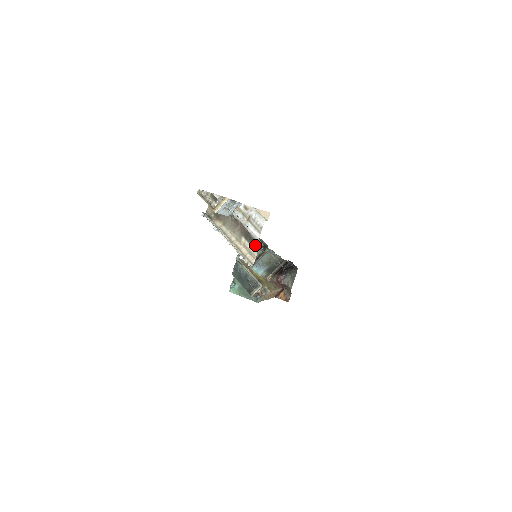
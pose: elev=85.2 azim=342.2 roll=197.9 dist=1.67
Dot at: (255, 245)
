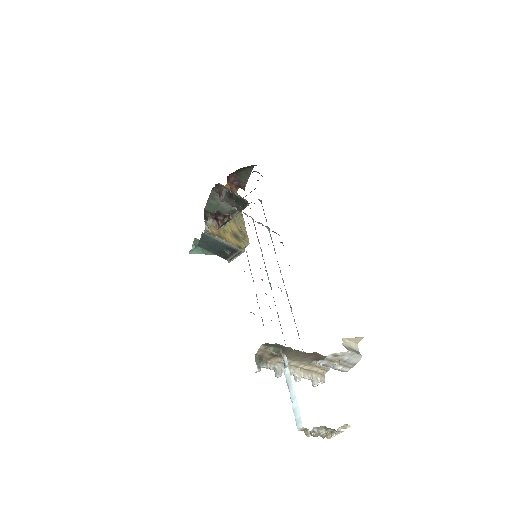
Dot at: occluded
